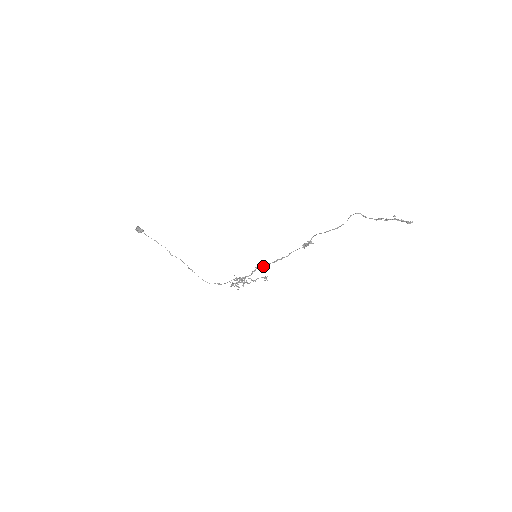
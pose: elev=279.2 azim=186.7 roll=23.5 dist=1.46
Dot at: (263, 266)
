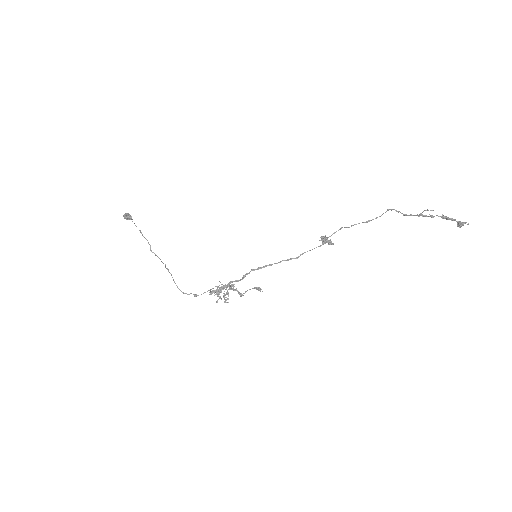
Dot at: (261, 267)
